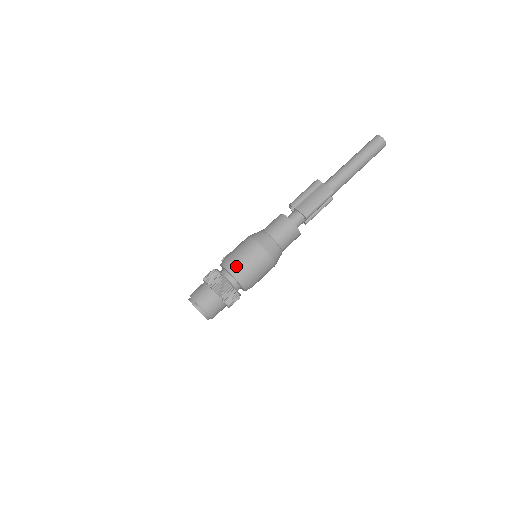
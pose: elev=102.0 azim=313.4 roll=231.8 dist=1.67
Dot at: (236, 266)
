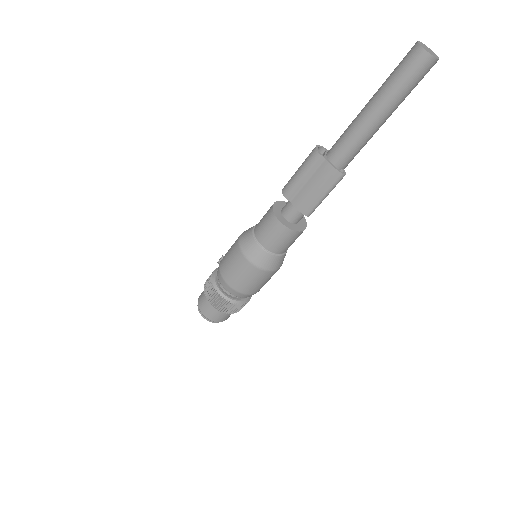
Dot at: (234, 289)
